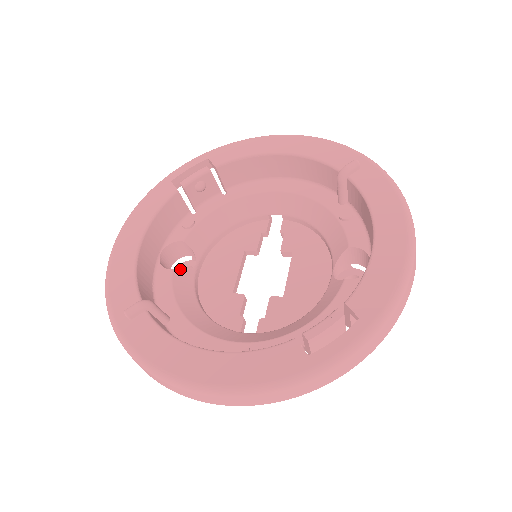
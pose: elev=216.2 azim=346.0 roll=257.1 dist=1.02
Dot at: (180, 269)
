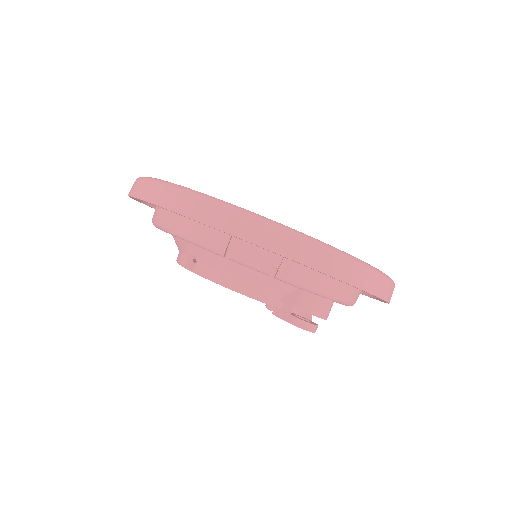
Dot at: occluded
